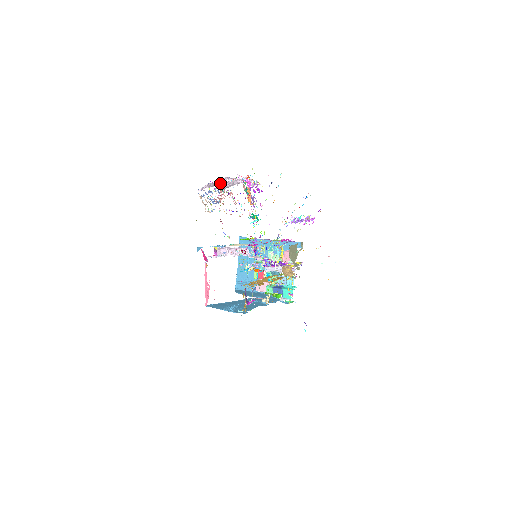
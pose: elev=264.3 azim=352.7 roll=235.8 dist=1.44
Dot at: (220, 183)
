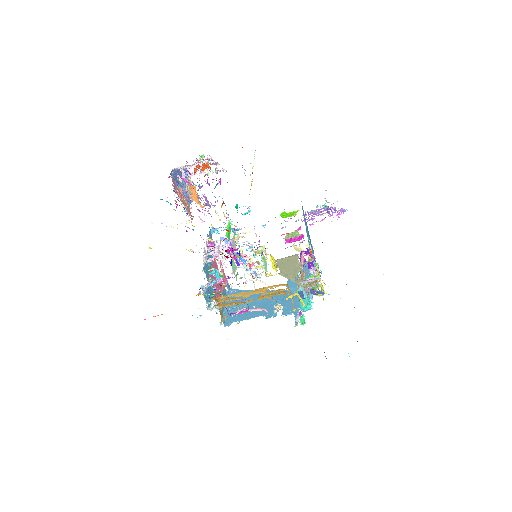
Dot at: occluded
